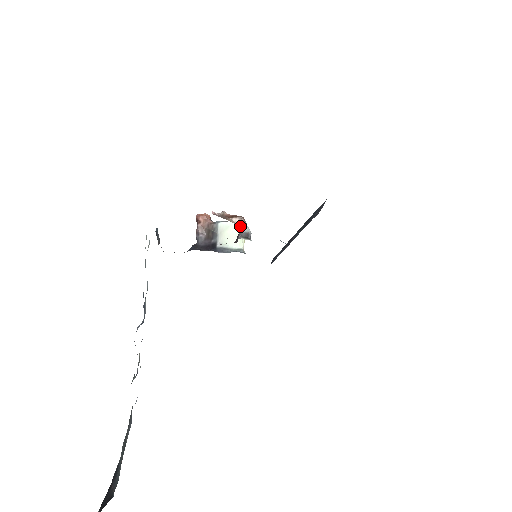
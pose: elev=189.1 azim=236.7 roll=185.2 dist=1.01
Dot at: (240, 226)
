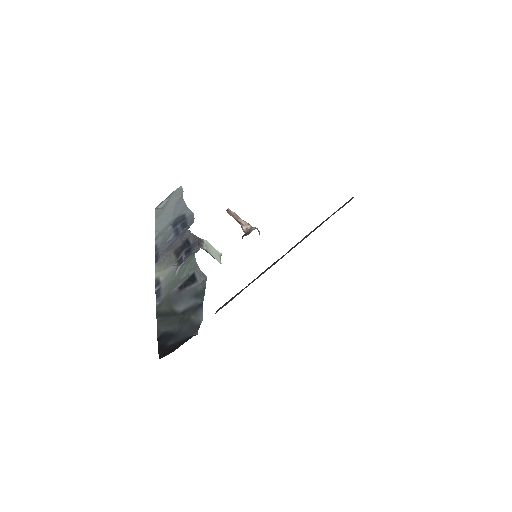
Dot at: (249, 227)
